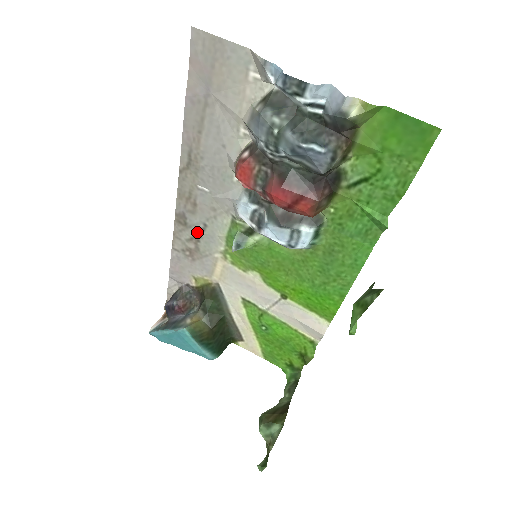
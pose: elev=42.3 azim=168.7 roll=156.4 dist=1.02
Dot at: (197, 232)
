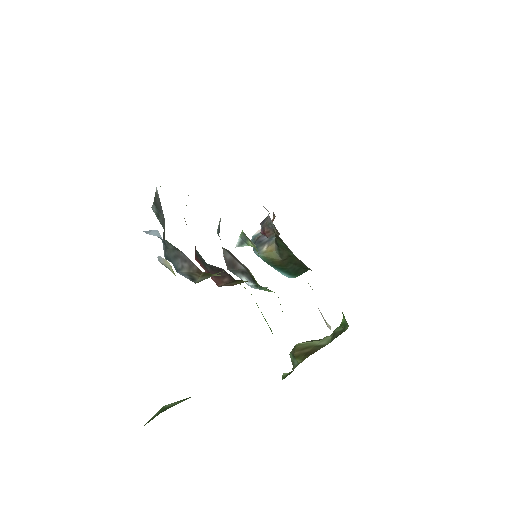
Dot at: occluded
